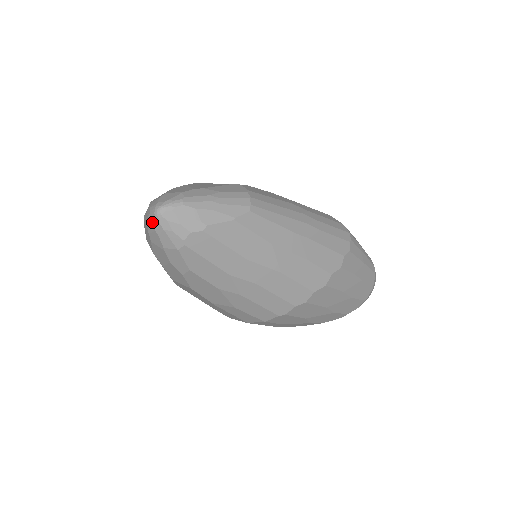
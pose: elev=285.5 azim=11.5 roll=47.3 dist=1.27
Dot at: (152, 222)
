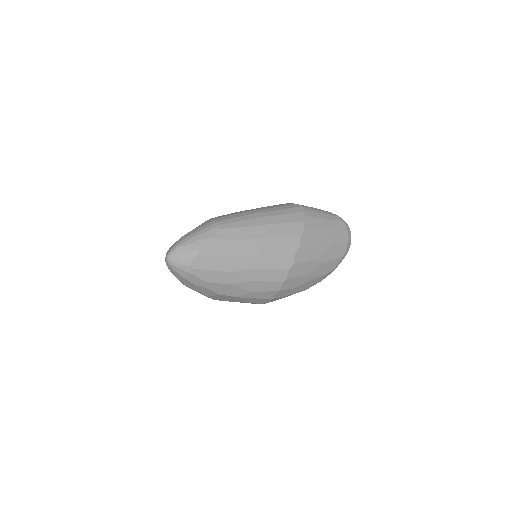
Dot at: (169, 267)
